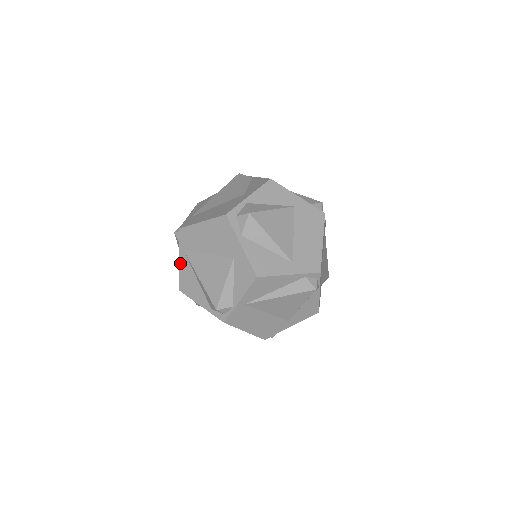
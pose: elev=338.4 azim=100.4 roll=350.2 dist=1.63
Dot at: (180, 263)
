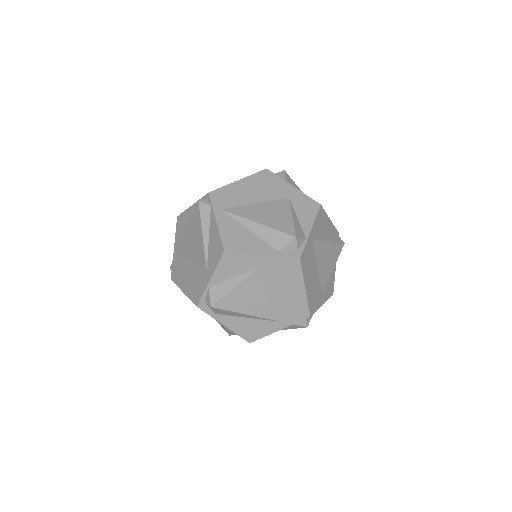
Dot at: (219, 223)
